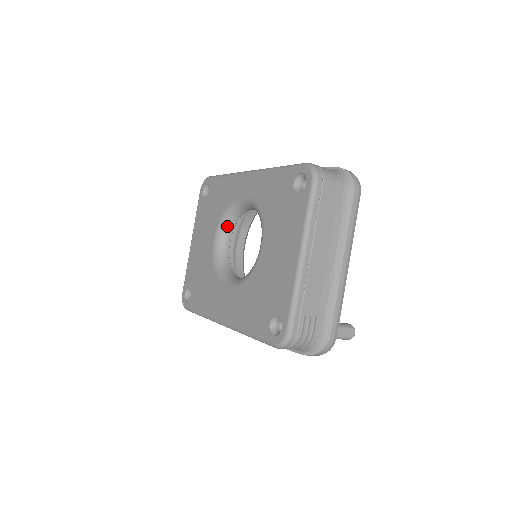
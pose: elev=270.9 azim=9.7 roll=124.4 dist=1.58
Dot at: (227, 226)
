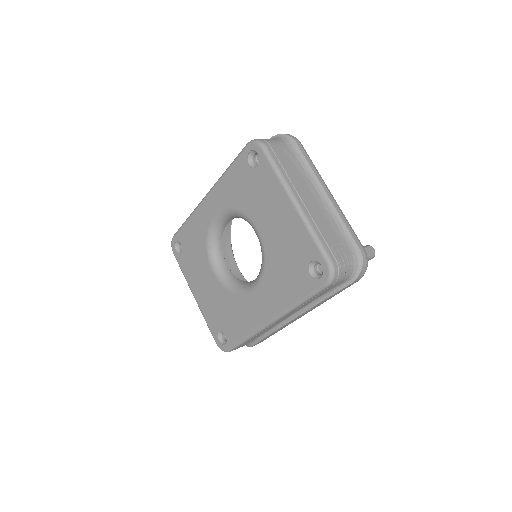
Dot at: (216, 253)
